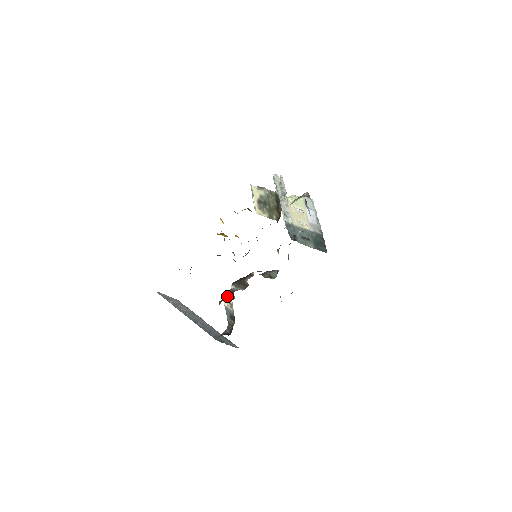
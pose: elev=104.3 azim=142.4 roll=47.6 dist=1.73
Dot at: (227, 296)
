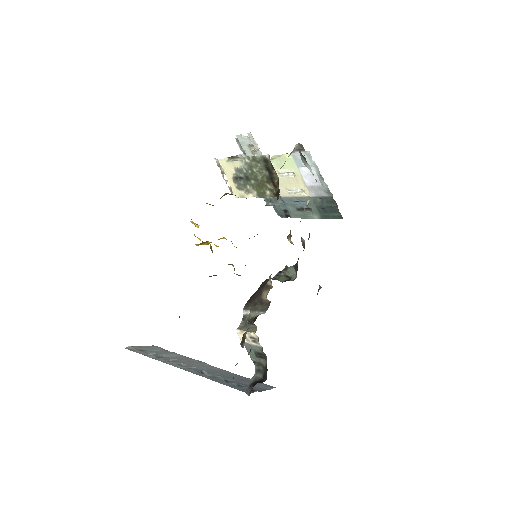
Dot at: (243, 329)
